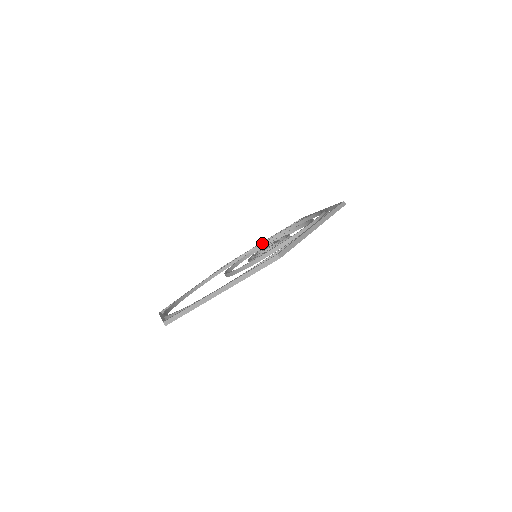
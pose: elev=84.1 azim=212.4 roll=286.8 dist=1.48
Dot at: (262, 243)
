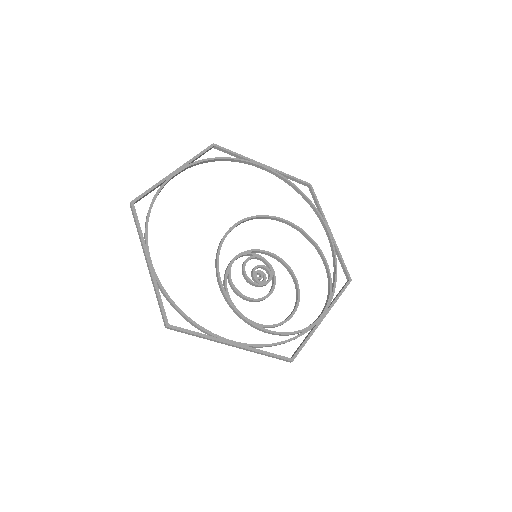
Dot at: (328, 231)
